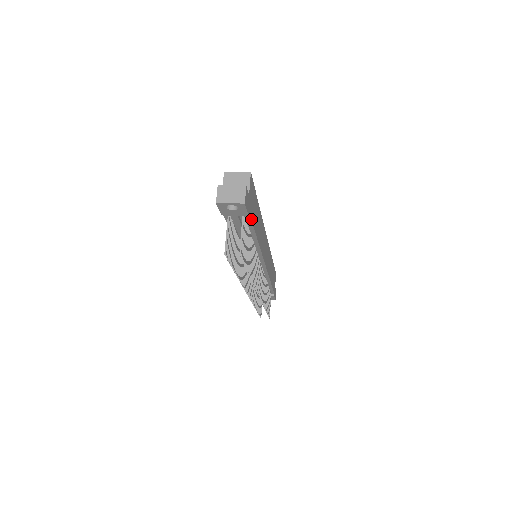
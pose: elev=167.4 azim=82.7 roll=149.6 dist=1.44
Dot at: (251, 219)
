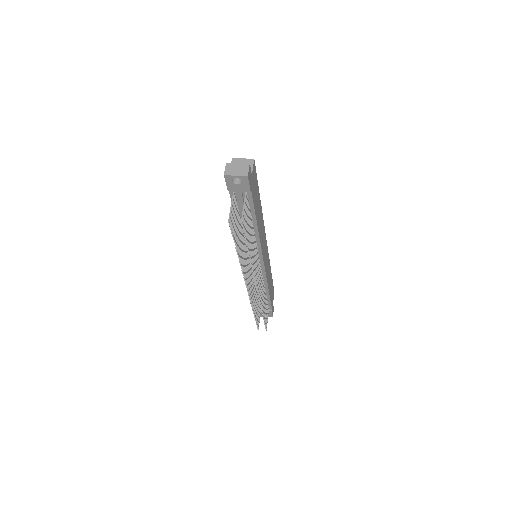
Dot at: (253, 199)
